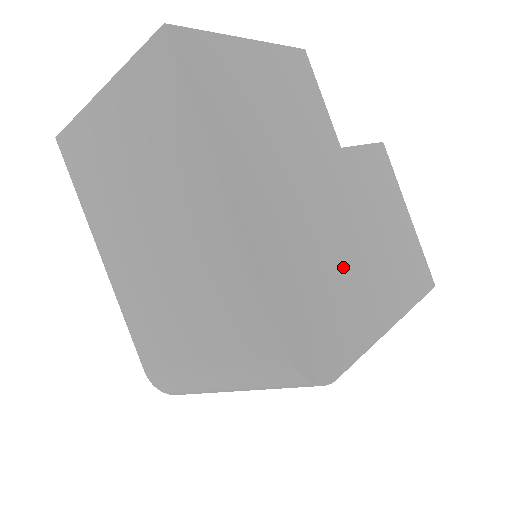
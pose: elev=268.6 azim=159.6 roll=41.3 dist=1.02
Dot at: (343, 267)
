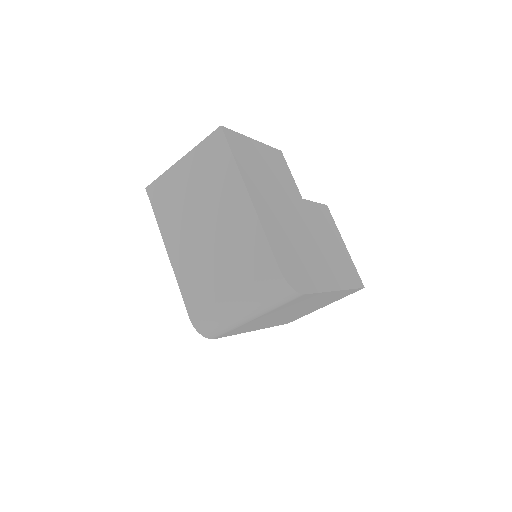
Dot at: (306, 250)
